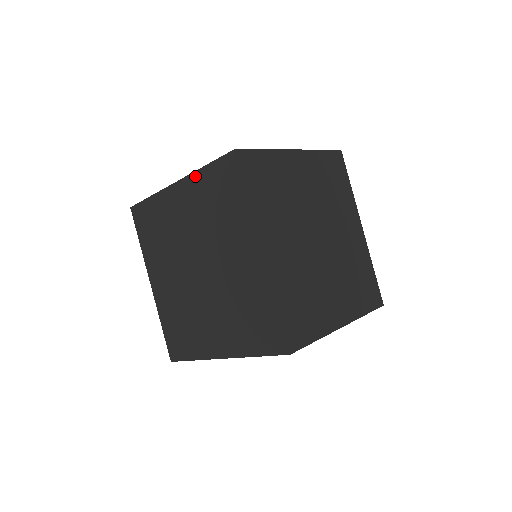
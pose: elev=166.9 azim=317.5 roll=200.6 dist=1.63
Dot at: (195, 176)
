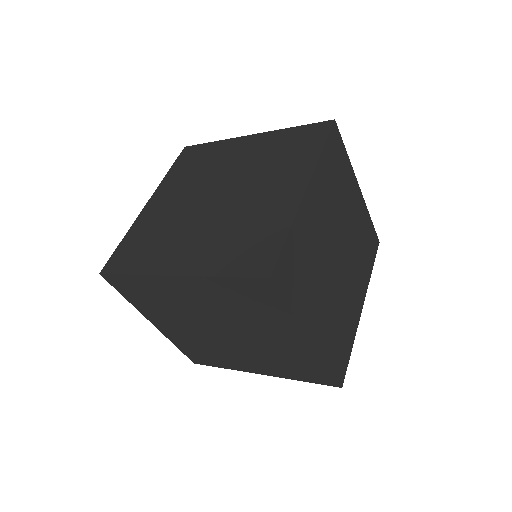
Dot at: (164, 182)
